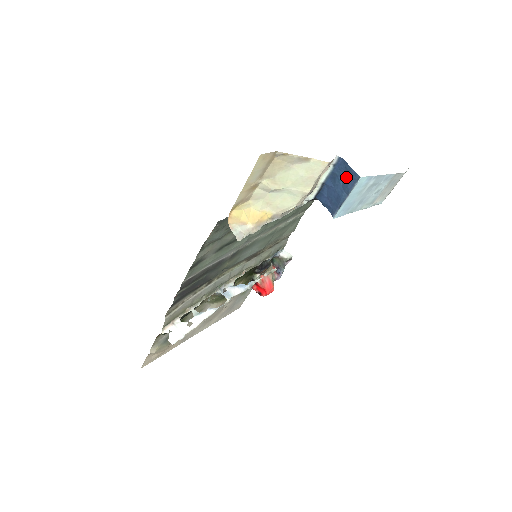
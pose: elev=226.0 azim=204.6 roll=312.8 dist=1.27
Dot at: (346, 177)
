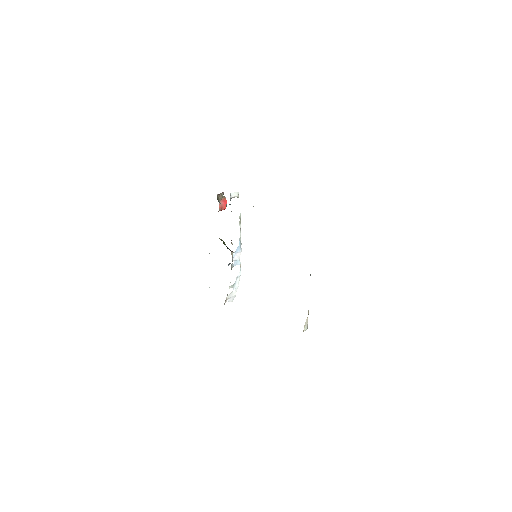
Dot at: occluded
